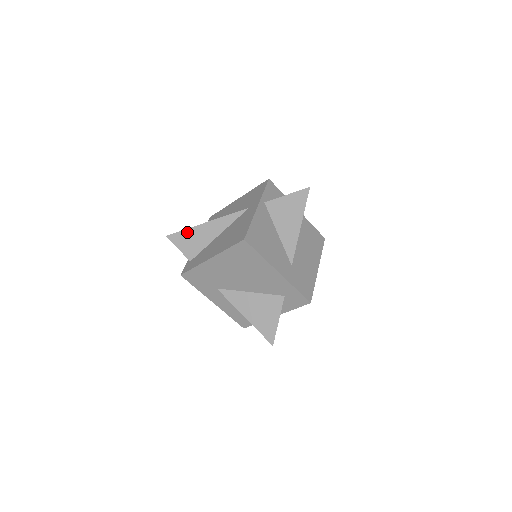
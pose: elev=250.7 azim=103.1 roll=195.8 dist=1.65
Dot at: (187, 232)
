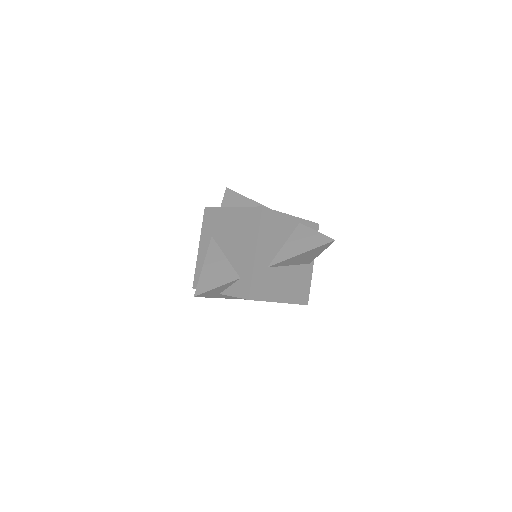
Dot at: (239, 196)
